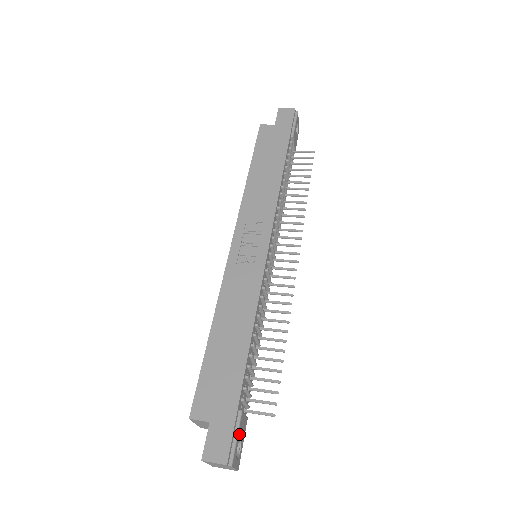
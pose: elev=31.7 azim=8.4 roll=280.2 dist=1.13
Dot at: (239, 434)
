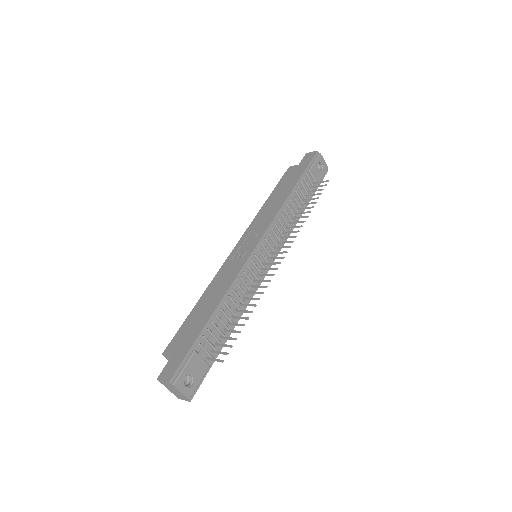
Dot at: (189, 367)
